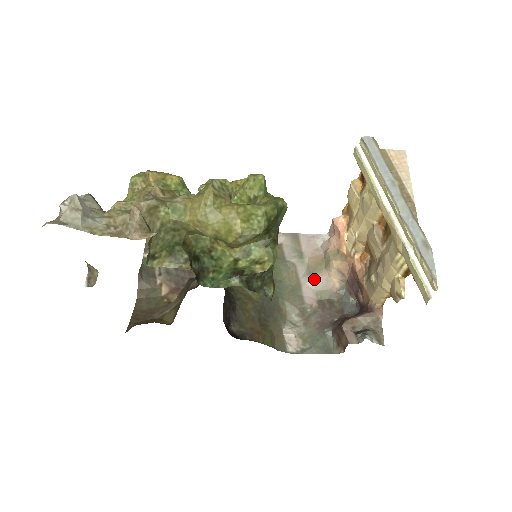
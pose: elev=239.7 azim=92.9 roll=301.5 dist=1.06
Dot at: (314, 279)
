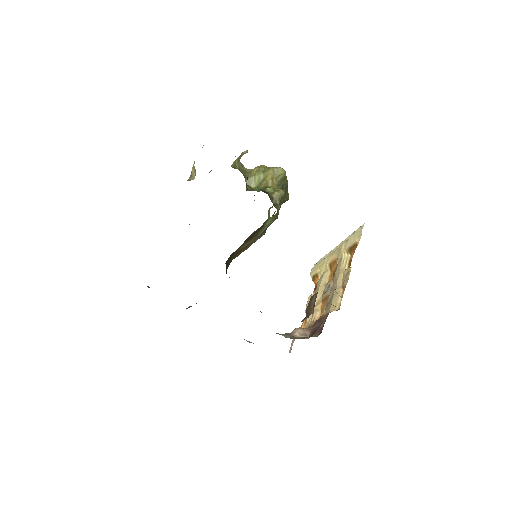
Dot at: (282, 334)
